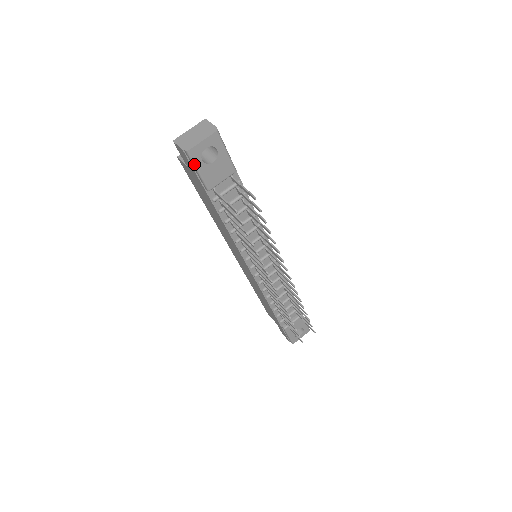
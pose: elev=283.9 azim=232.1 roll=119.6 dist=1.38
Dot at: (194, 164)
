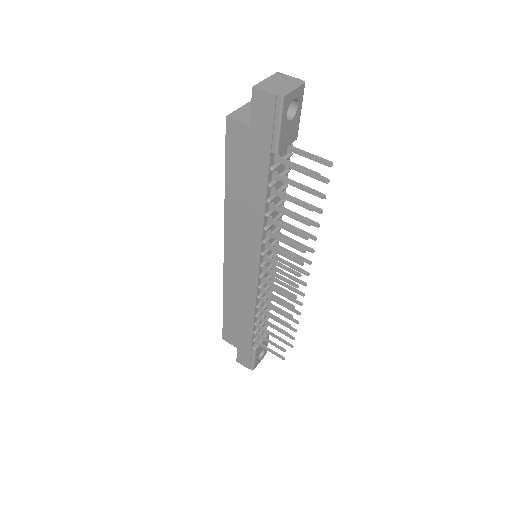
Dot at: (281, 116)
